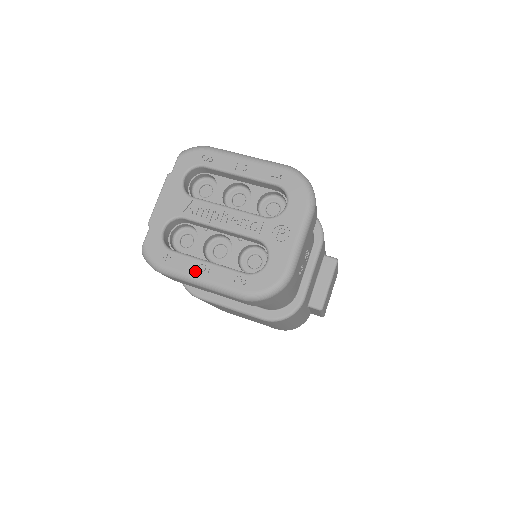
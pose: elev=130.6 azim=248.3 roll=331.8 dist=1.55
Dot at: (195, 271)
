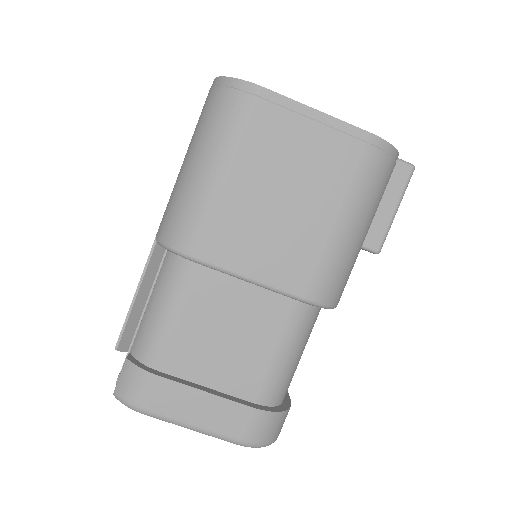
Dot at: occluded
